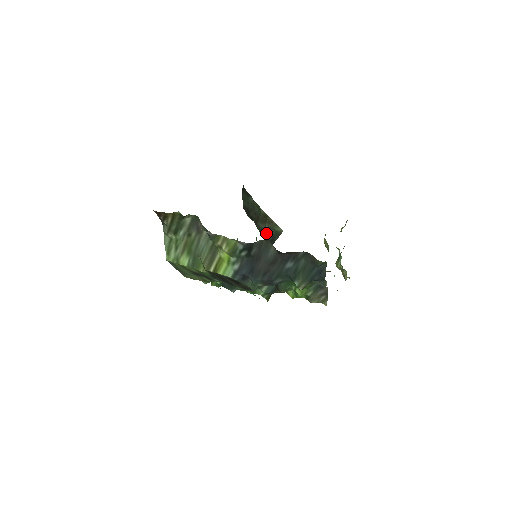
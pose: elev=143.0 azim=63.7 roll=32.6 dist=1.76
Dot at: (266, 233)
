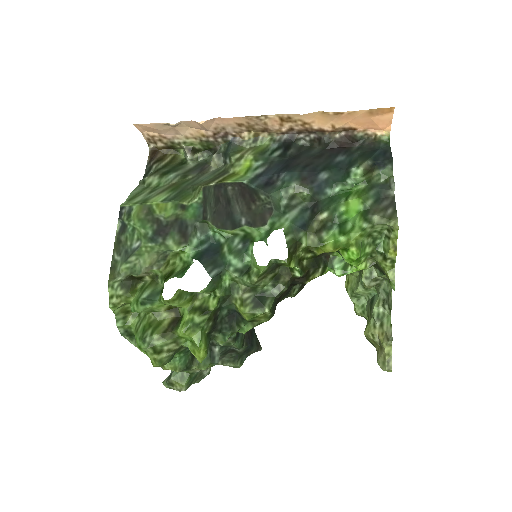
Dot at: occluded
